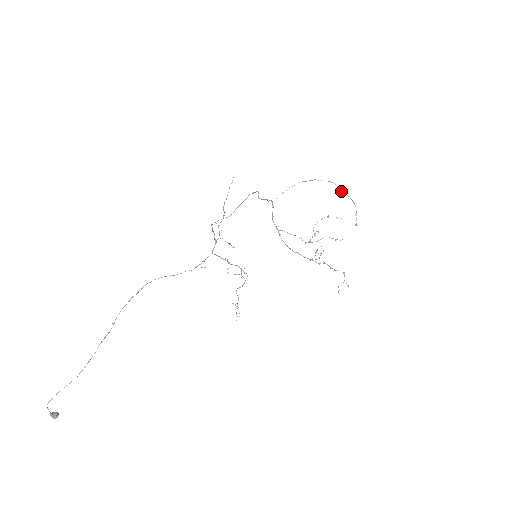
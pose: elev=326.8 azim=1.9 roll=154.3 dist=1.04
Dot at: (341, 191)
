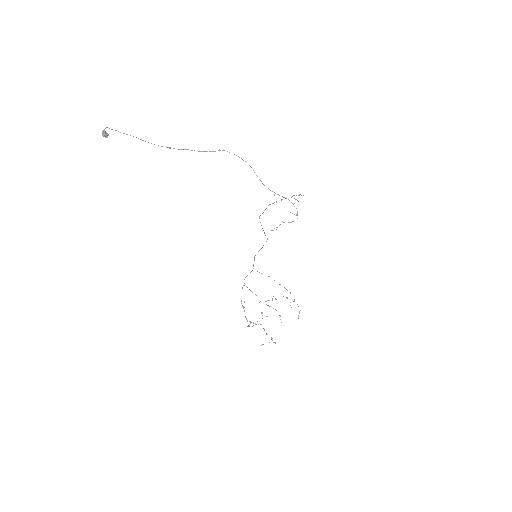
Dot at: occluded
